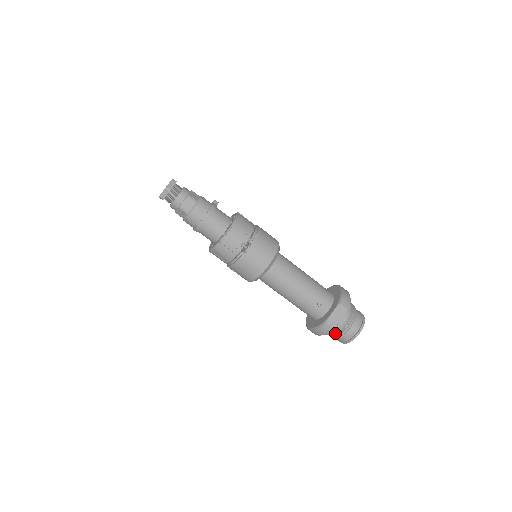
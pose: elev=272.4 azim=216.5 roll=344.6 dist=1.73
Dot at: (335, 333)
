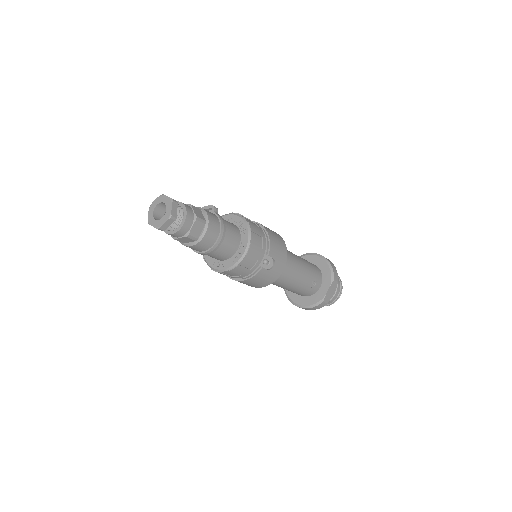
Dot at: occluded
